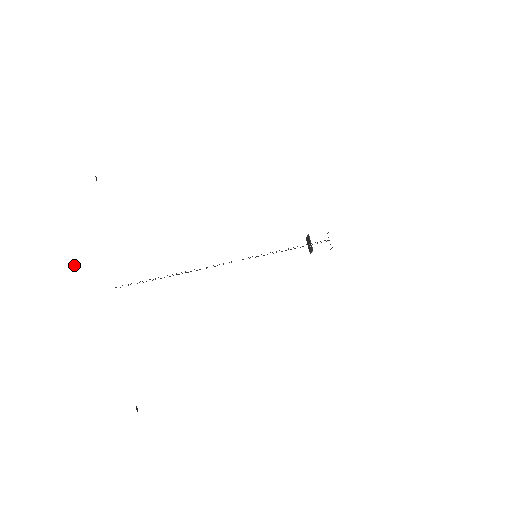
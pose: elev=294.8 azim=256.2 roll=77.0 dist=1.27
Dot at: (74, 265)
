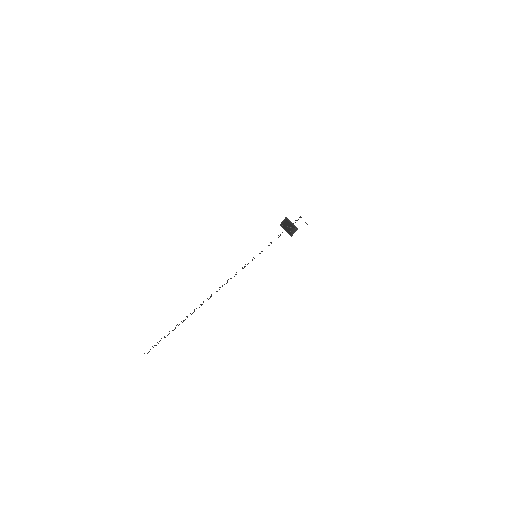
Dot at: occluded
